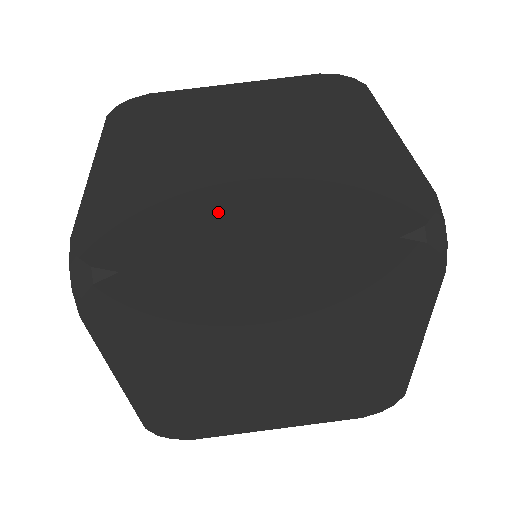
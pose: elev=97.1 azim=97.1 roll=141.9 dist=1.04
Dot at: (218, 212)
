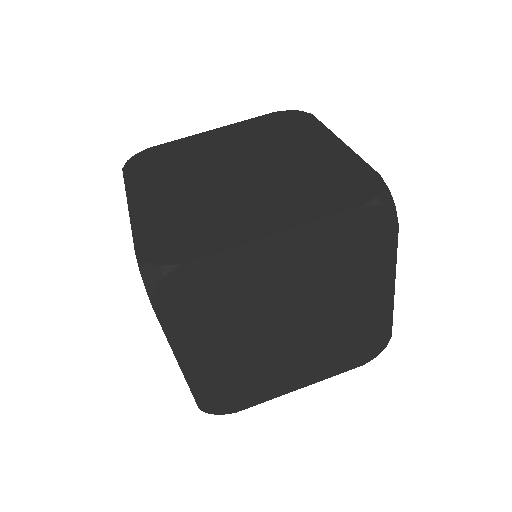
Dot at: (236, 215)
